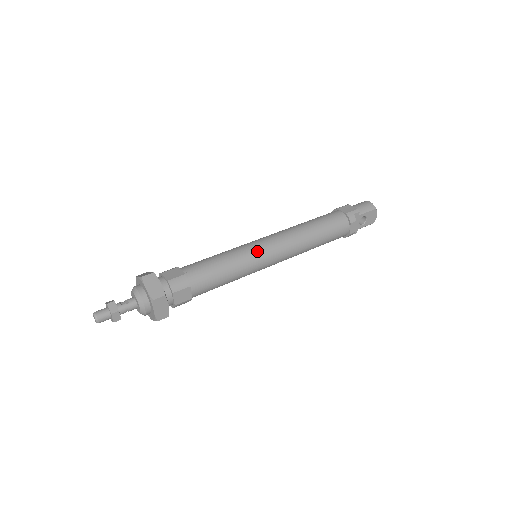
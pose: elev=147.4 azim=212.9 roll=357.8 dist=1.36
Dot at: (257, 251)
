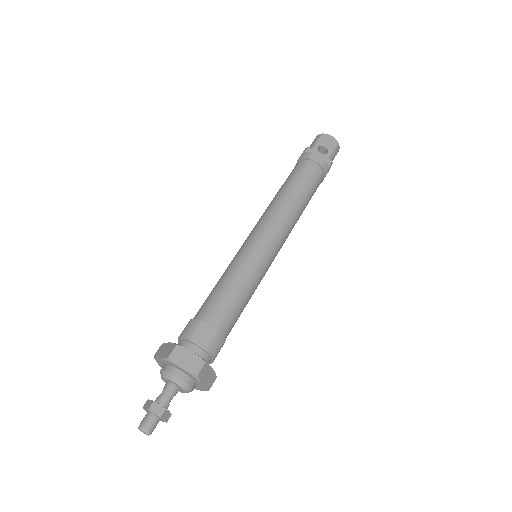
Dot at: (243, 248)
